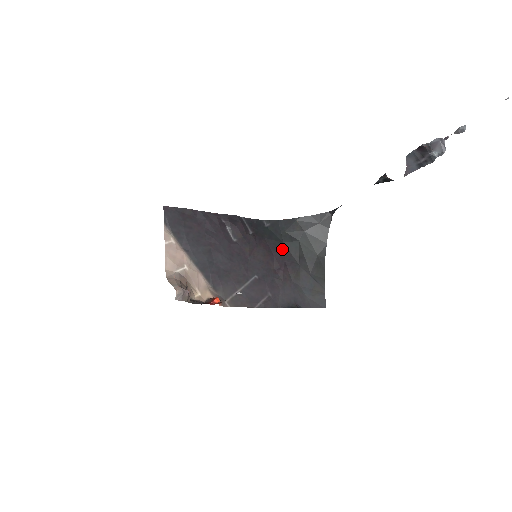
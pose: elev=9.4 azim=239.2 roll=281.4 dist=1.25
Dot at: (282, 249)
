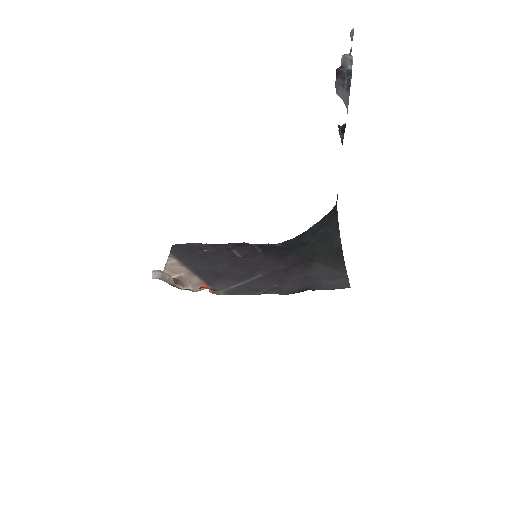
Dot at: (293, 255)
